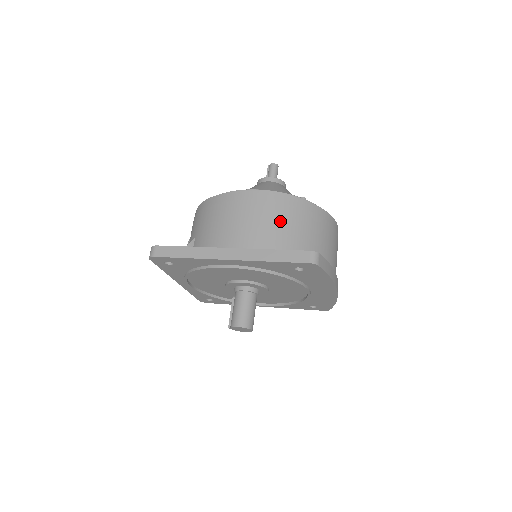
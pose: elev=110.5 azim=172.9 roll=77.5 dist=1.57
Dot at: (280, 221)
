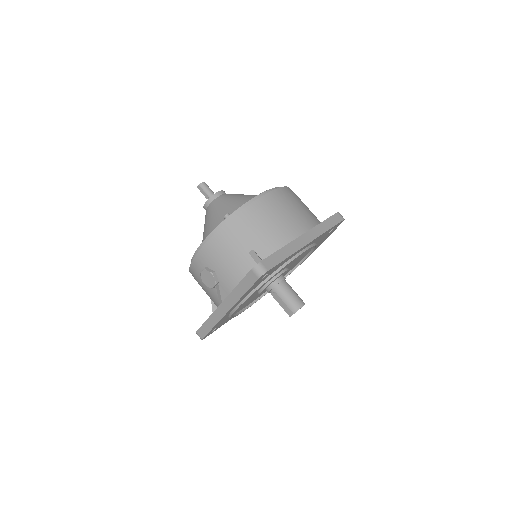
Dot at: (302, 204)
